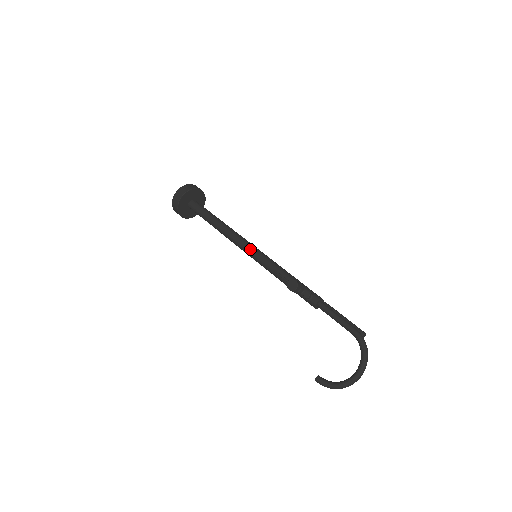
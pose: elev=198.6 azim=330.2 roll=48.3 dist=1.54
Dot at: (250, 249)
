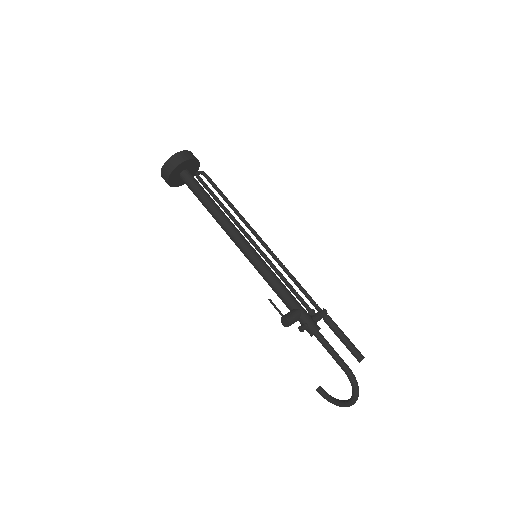
Dot at: (247, 256)
